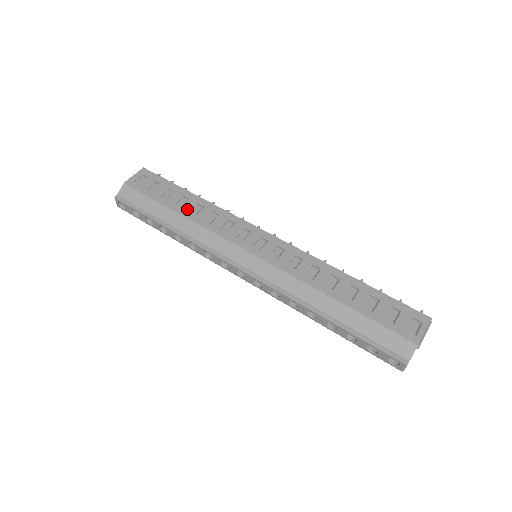
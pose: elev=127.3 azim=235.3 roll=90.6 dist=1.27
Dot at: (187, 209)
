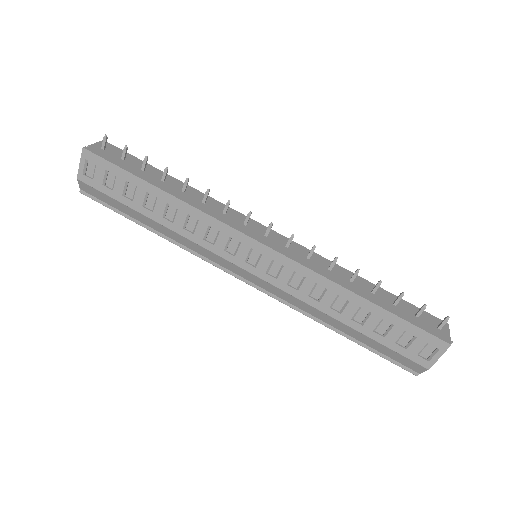
Dot at: (160, 214)
